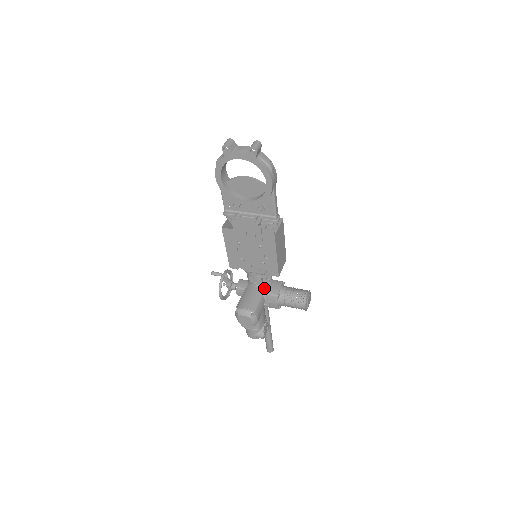
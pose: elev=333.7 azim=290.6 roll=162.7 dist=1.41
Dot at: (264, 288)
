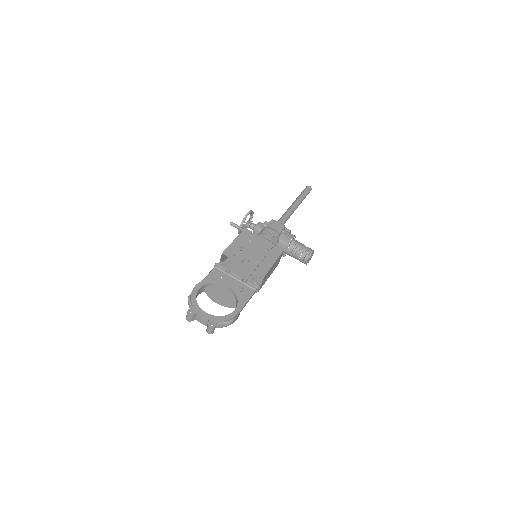
Dot at: occluded
